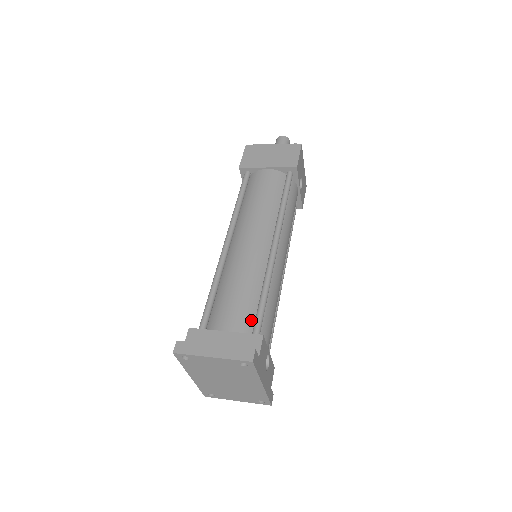
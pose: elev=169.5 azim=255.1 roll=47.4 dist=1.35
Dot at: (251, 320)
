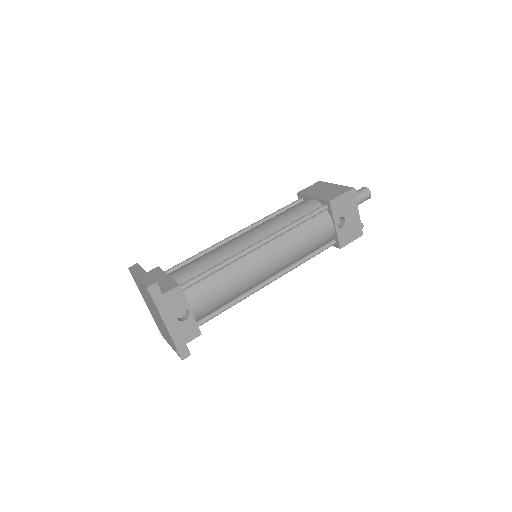
Dot at: (191, 278)
